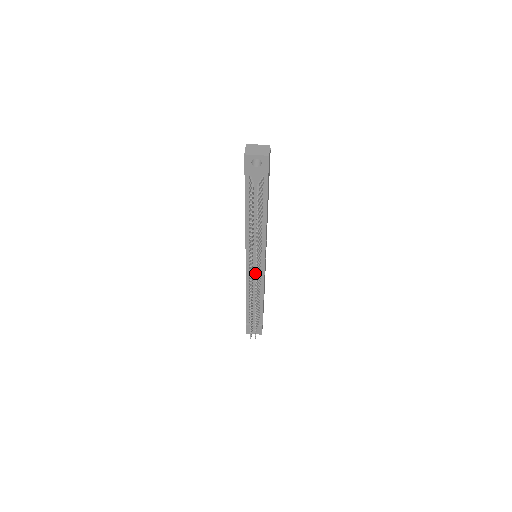
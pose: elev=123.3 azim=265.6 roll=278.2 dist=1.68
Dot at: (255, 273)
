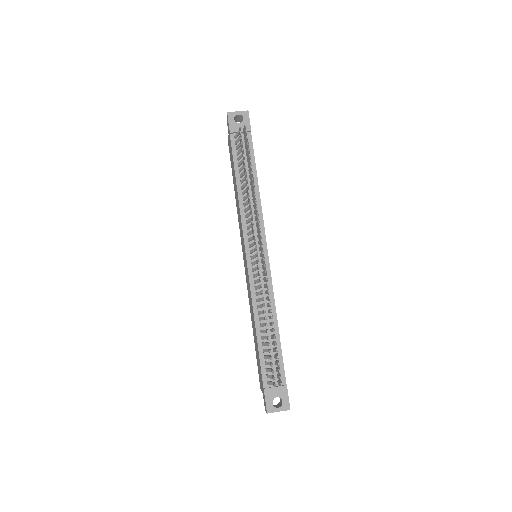
Dot at: occluded
